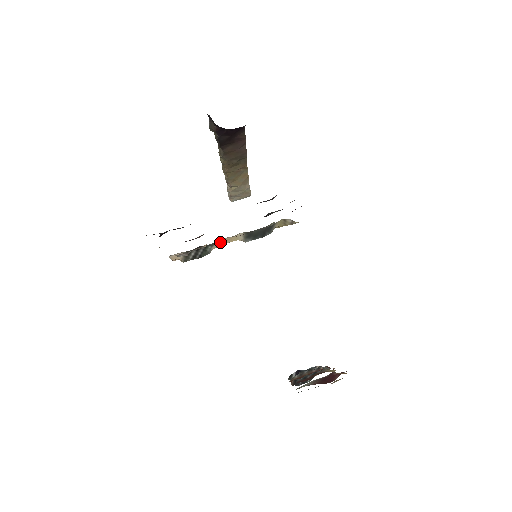
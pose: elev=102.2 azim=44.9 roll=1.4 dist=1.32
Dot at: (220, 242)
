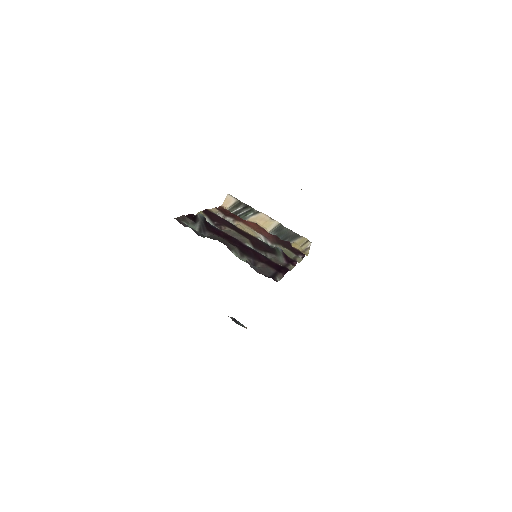
Dot at: (259, 217)
